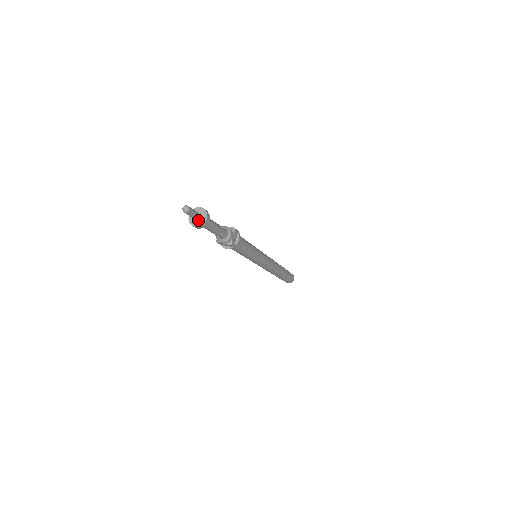
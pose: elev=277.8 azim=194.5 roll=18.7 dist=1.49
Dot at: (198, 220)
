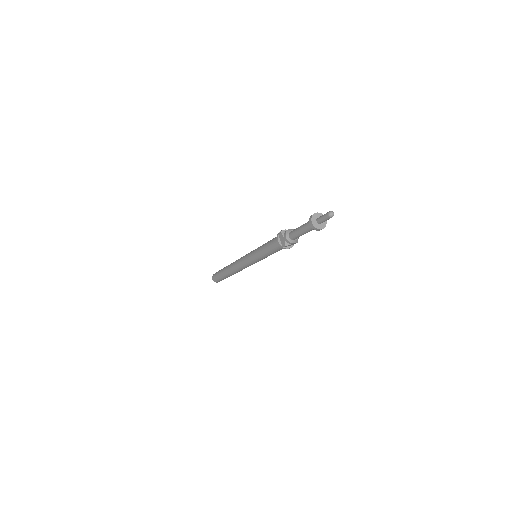
Dot at: (321, 223)
